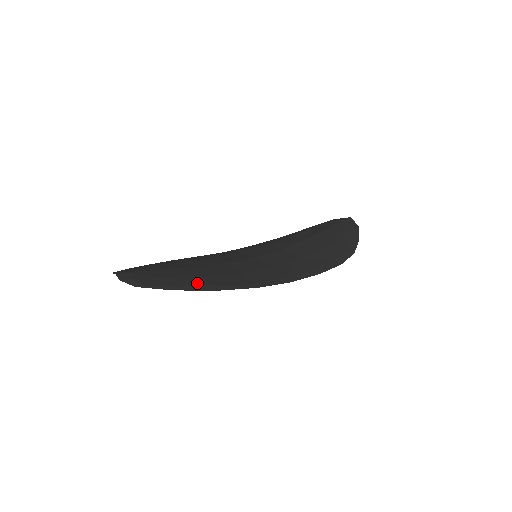
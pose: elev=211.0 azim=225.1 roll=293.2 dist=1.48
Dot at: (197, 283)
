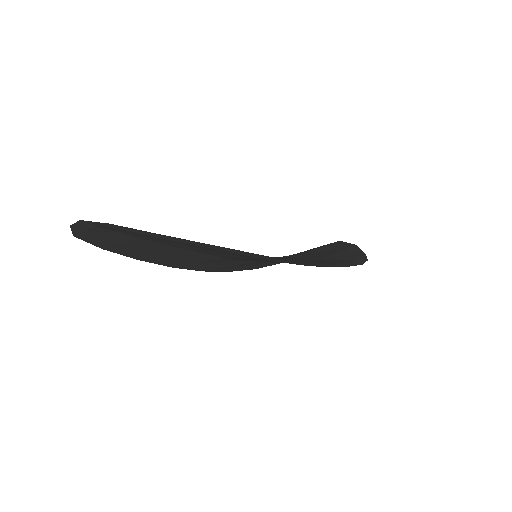
Dot at: occluded
